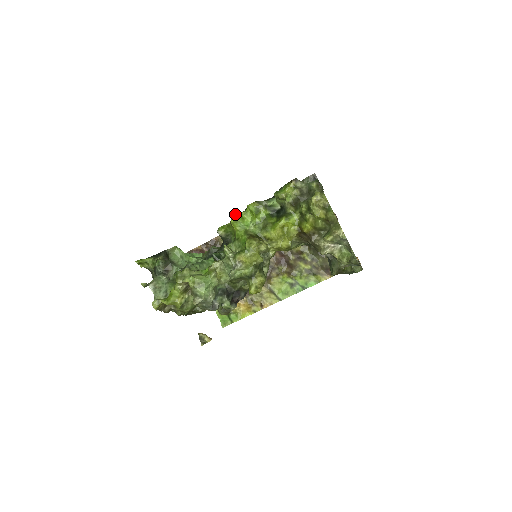
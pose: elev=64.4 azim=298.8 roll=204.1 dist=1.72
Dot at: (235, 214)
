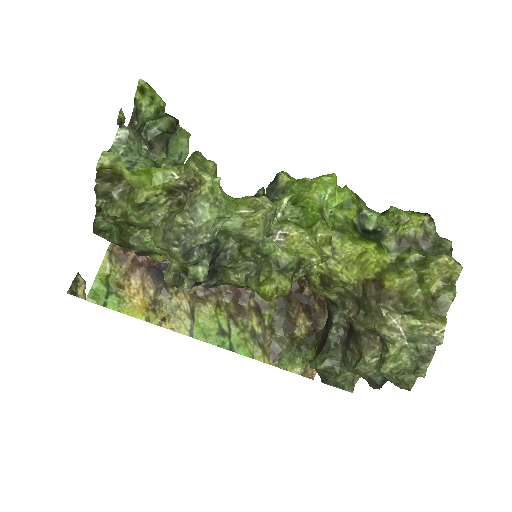
Dot at: (335, 175)
